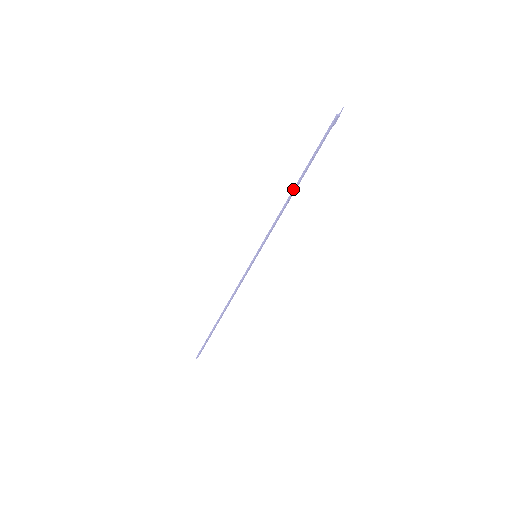
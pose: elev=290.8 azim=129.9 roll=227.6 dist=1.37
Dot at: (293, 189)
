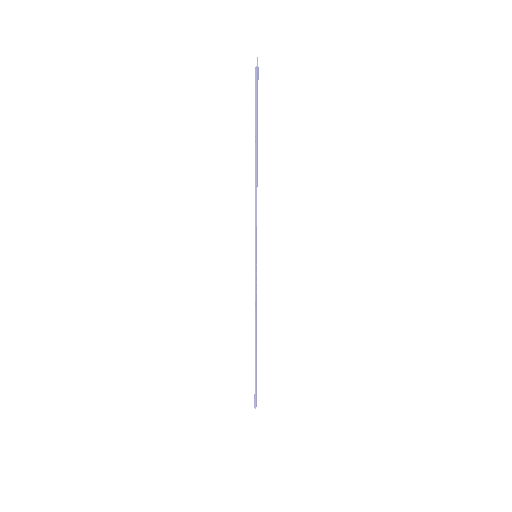
Dot at: (255, 164)
